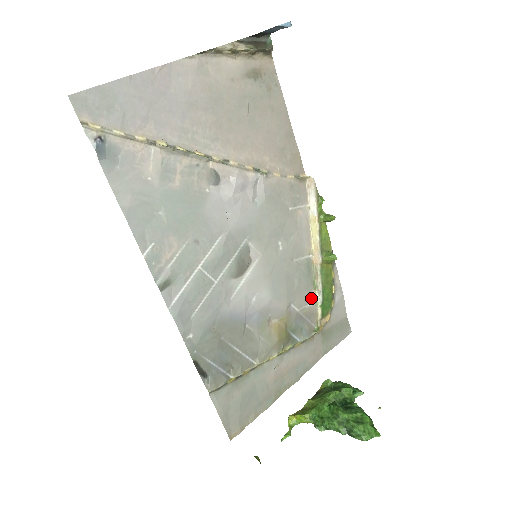
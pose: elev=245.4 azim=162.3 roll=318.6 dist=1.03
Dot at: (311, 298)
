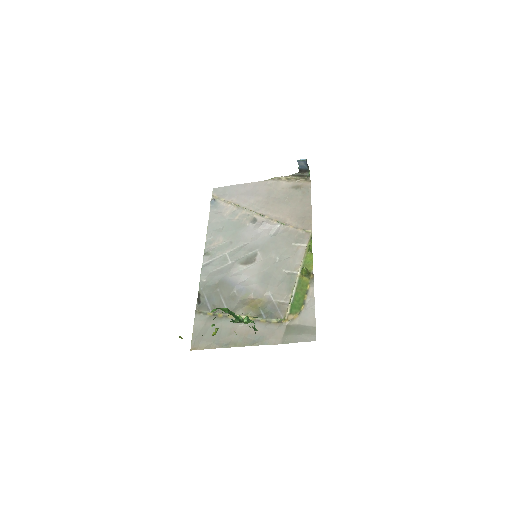
Dot at: (287, 298)
